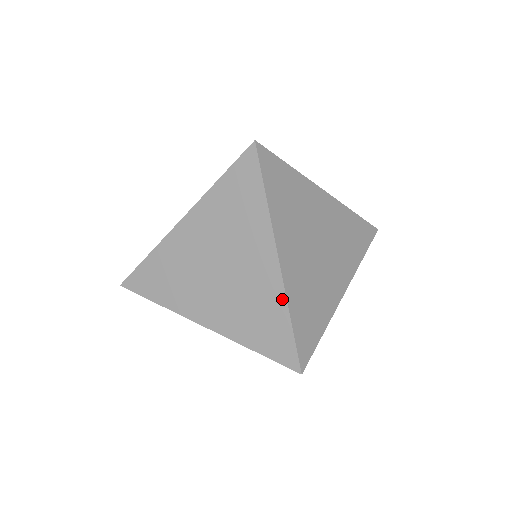
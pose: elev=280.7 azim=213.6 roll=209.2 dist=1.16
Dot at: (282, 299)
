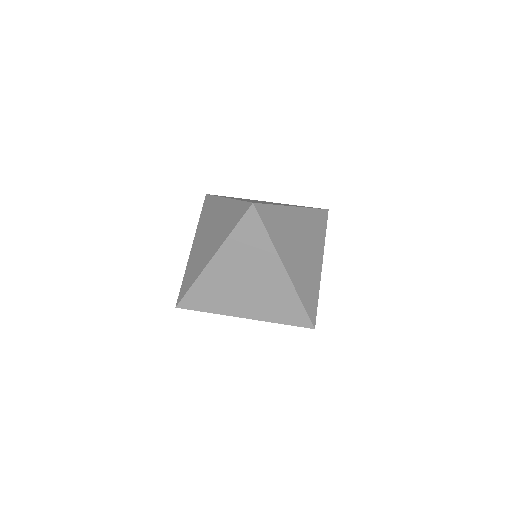
Dot at: (233, 202)
